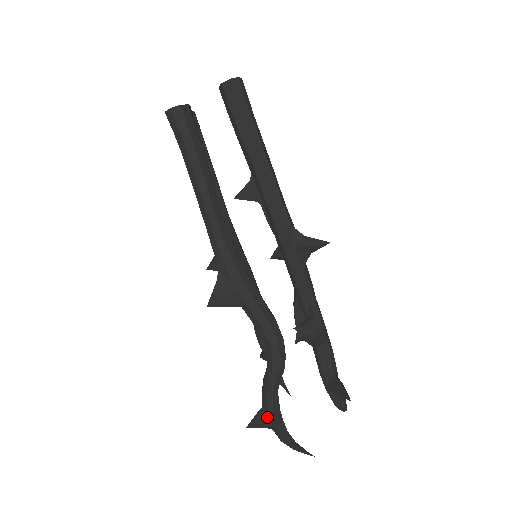
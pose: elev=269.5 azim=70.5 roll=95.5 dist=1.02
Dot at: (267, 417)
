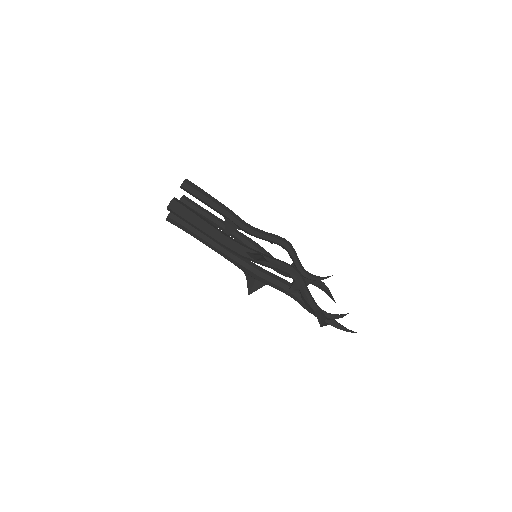
Dot at: occluded
